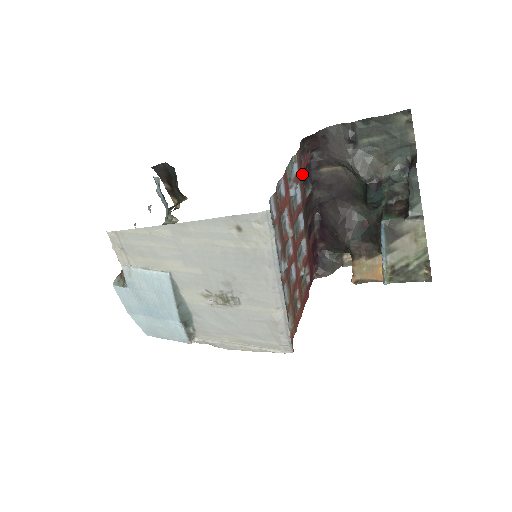
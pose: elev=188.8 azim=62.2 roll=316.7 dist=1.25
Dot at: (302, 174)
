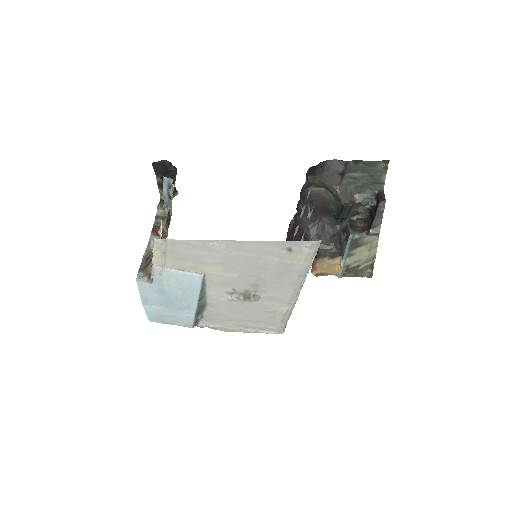
Dot at: occluded
